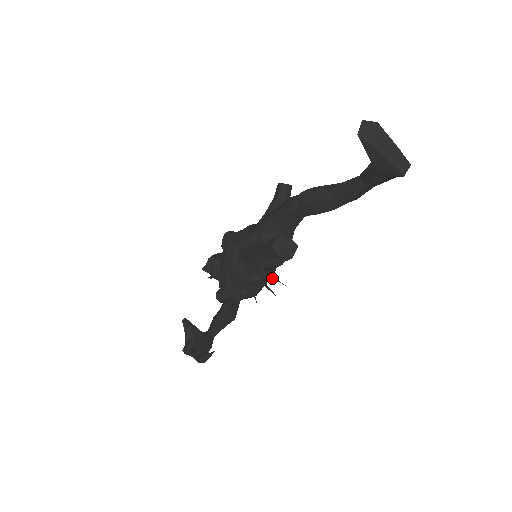
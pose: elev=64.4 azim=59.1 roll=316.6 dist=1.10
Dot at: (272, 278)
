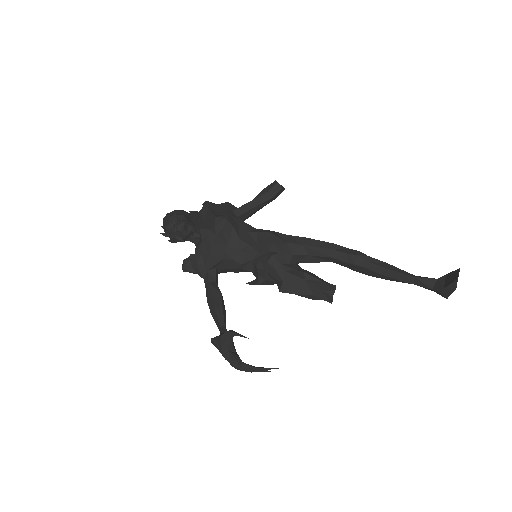
Dot at: occluded
